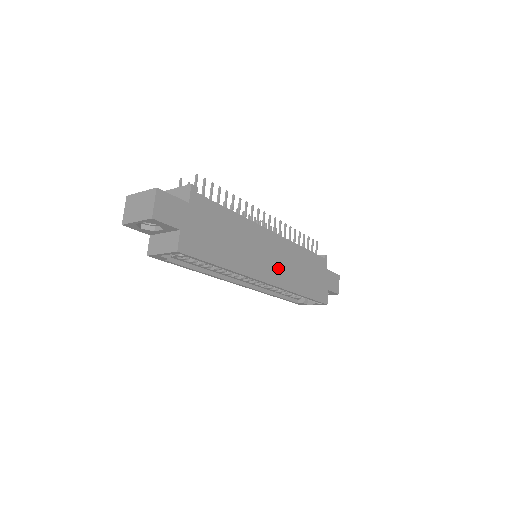
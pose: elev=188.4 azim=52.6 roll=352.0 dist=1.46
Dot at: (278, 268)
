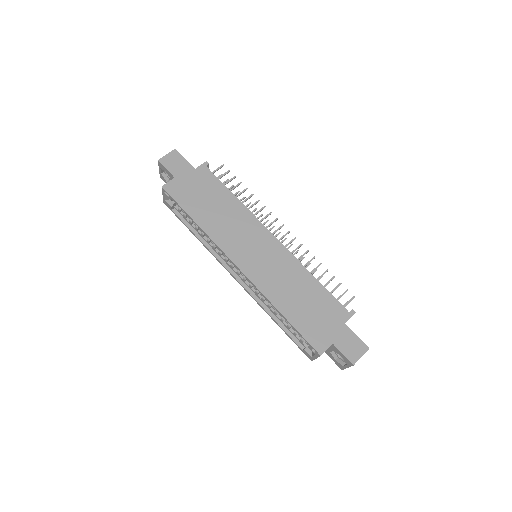
Dot at: (261, 266)
